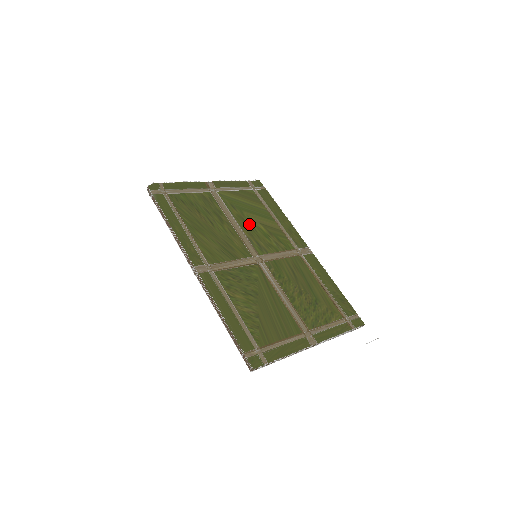
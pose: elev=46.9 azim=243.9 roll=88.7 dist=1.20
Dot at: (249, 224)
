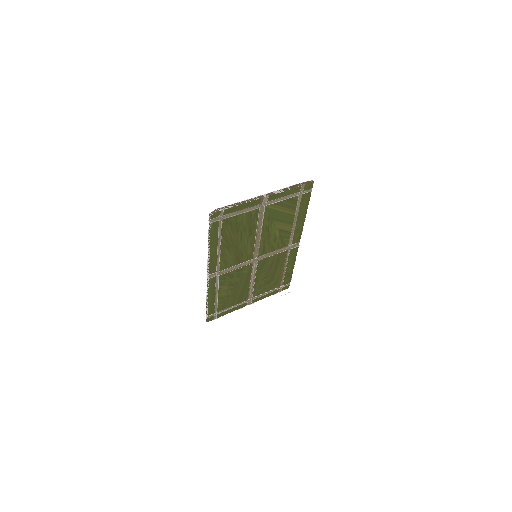
Dot at: (270, 232)
